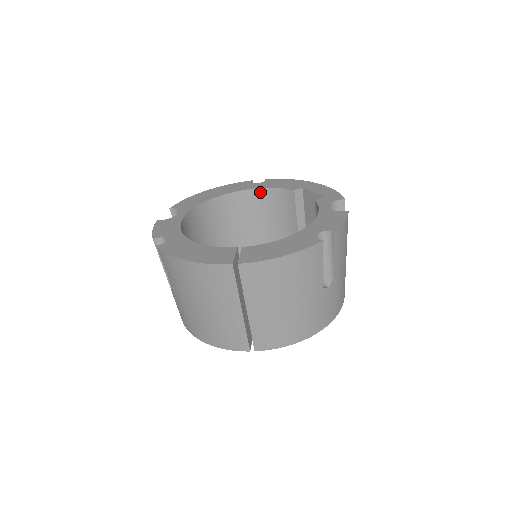
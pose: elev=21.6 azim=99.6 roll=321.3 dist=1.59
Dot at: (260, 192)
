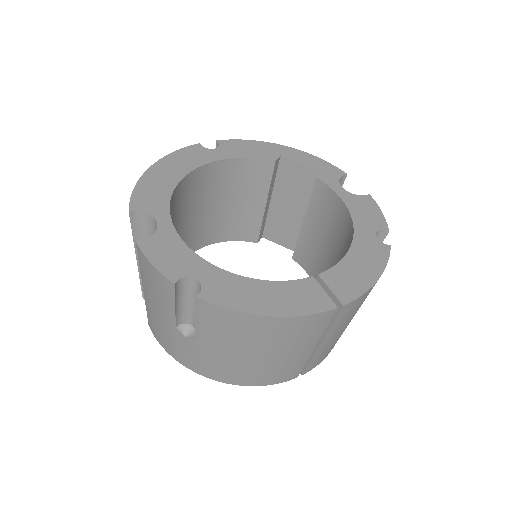
Dot at: (226, 163)
